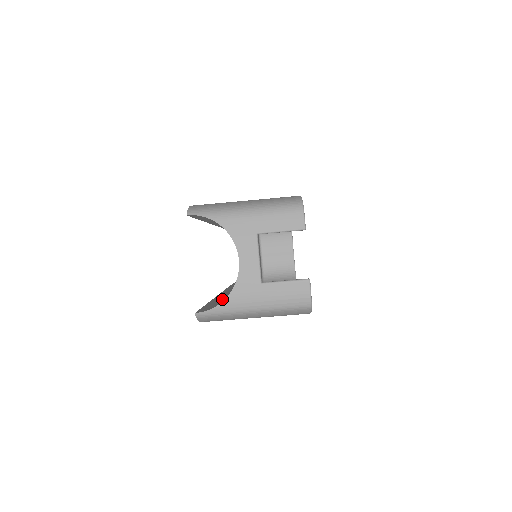
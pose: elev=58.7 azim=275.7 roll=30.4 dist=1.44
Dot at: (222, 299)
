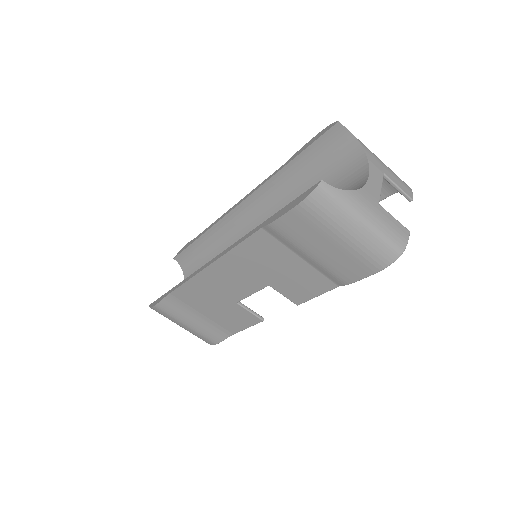
Dot at: occluded
